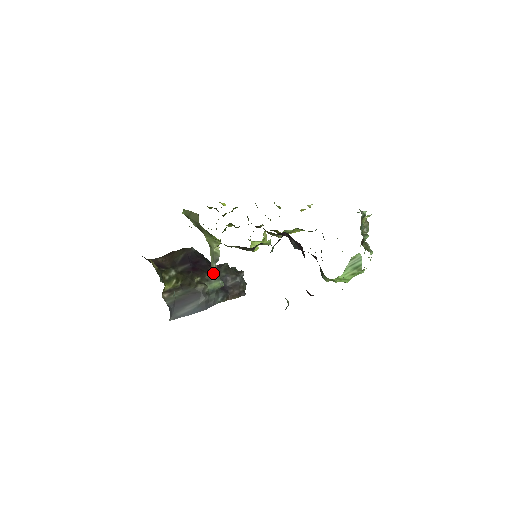
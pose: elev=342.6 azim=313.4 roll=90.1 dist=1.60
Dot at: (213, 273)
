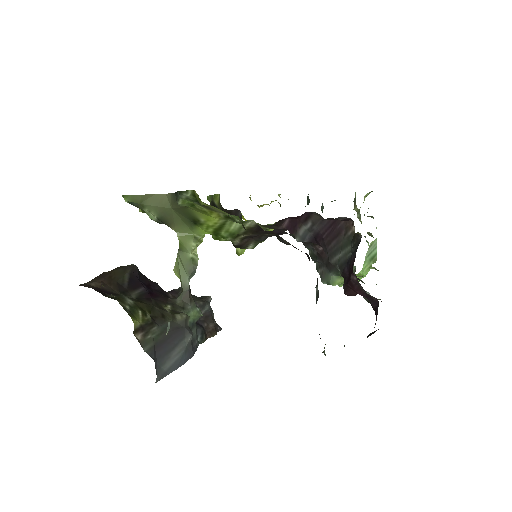
Dot at: (188, 295)
